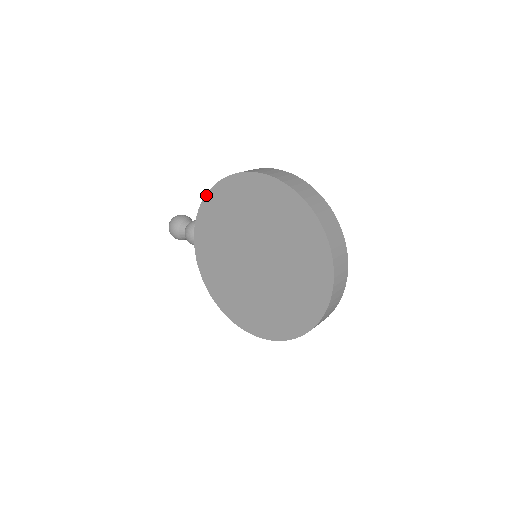
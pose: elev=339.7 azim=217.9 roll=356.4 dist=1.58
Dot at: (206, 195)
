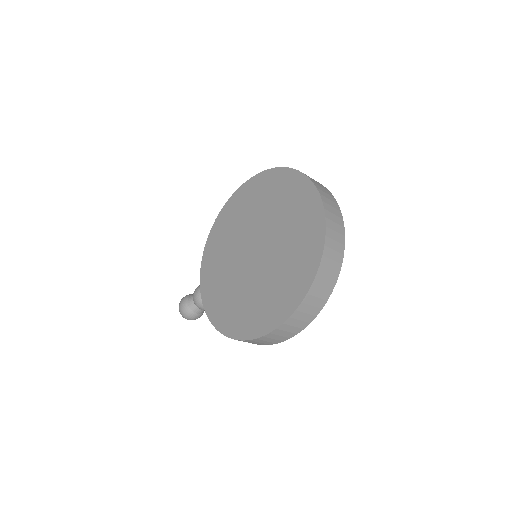
Dot at: (206, 243)
